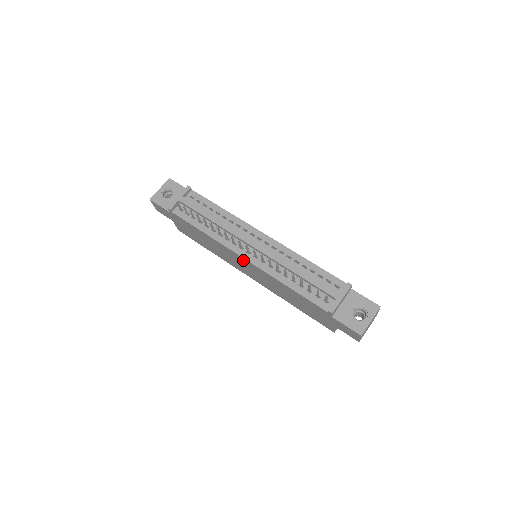
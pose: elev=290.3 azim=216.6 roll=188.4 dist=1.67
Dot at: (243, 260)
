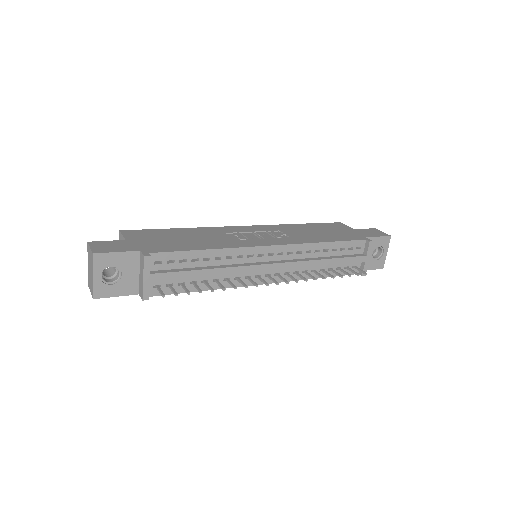
Dot at: occluded
